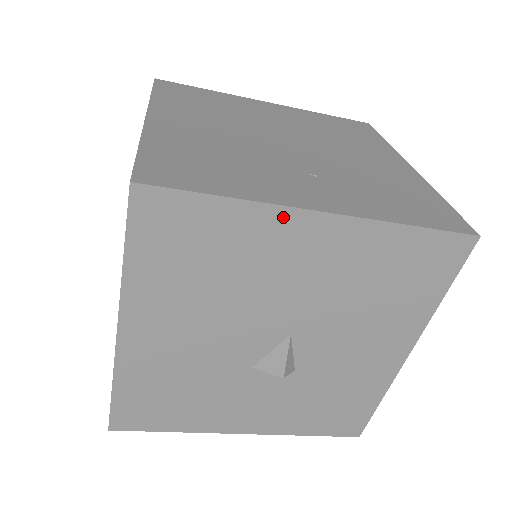
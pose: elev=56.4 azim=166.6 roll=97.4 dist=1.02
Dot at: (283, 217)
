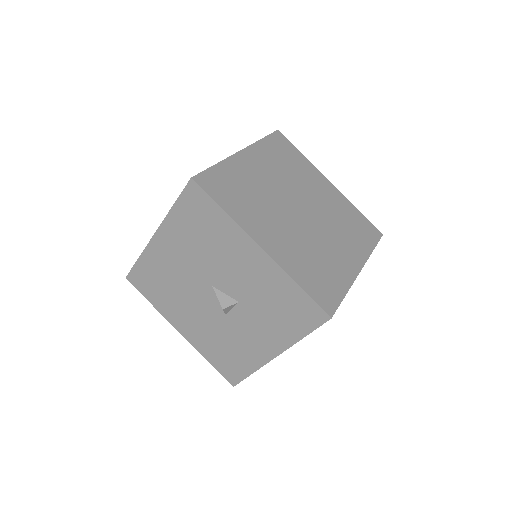
Dot at: (152, 248)
